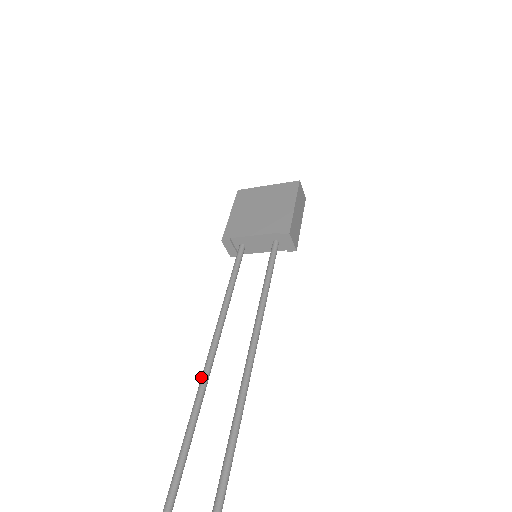
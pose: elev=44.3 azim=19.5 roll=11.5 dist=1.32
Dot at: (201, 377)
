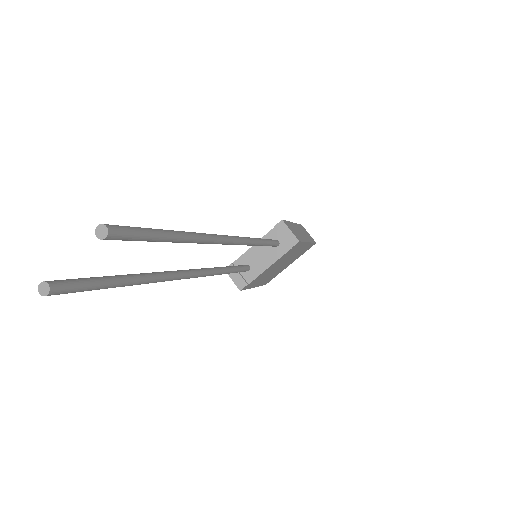
Dot at: occluded
